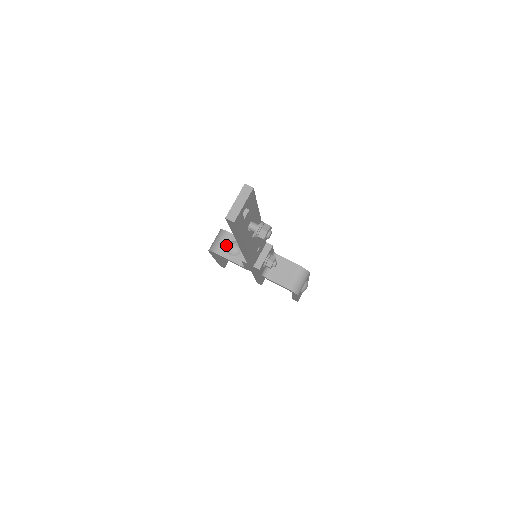
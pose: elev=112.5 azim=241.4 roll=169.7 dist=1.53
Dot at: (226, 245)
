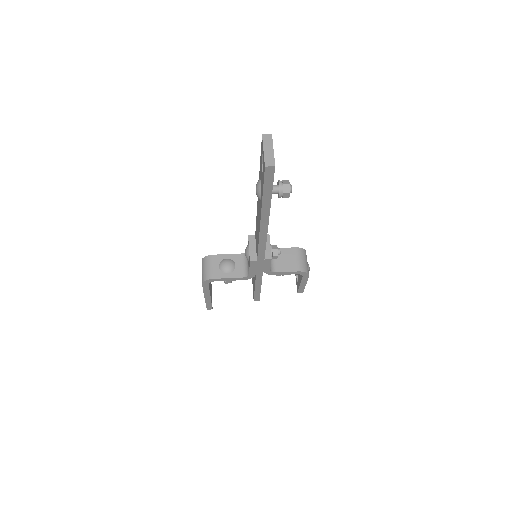
Dot at: (218, 267)
